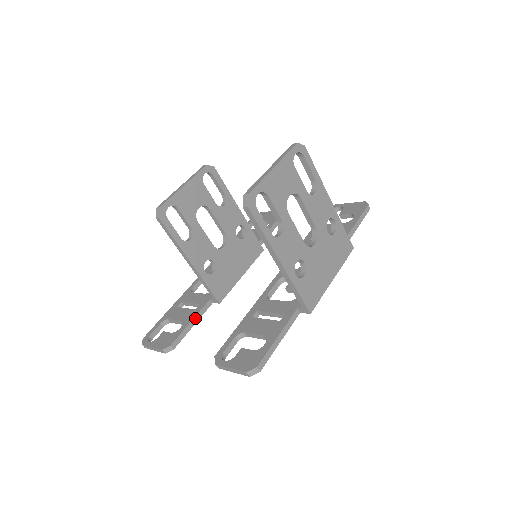
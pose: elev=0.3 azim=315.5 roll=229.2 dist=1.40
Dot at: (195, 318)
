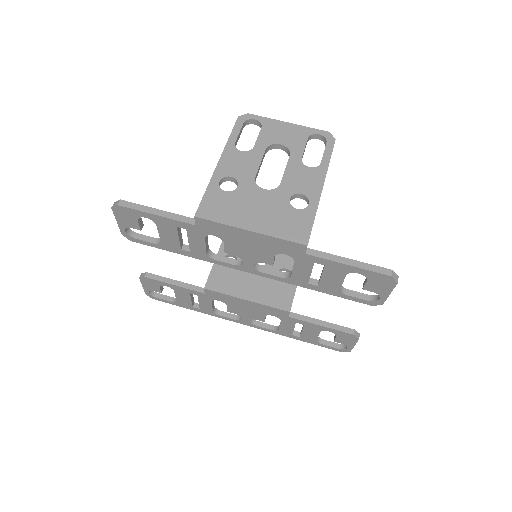
Dot at: (181, 283)
